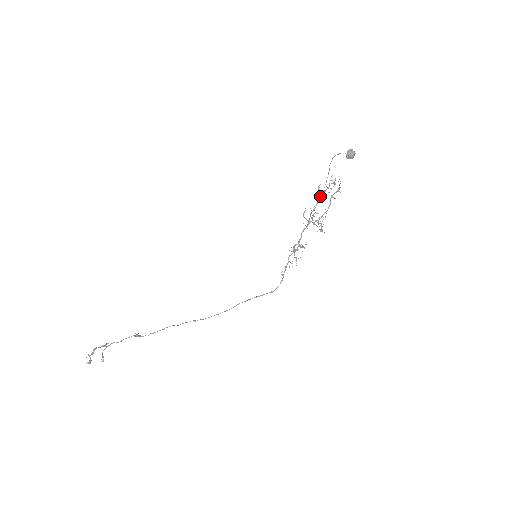
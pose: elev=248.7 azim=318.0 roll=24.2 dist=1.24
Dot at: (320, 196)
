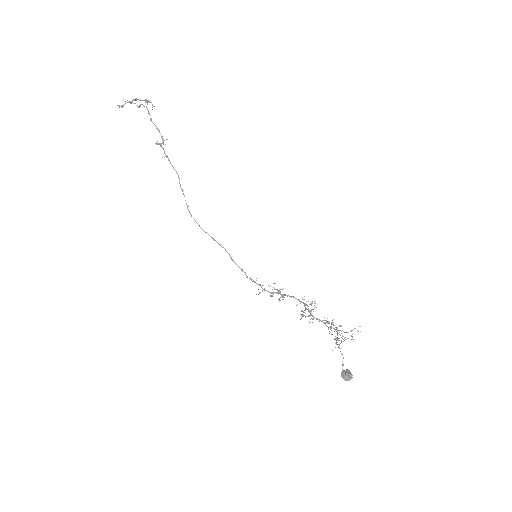
Dot at: (325, 322)
